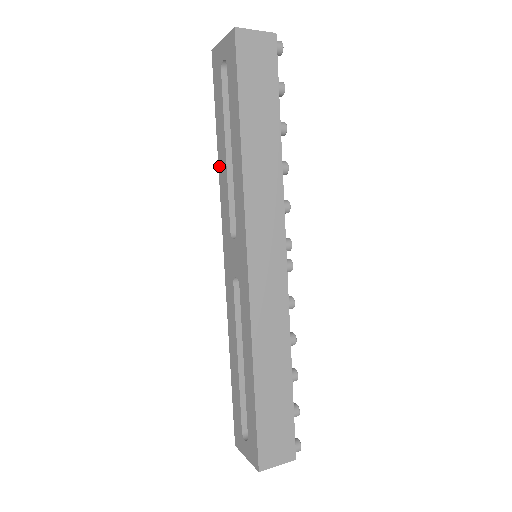
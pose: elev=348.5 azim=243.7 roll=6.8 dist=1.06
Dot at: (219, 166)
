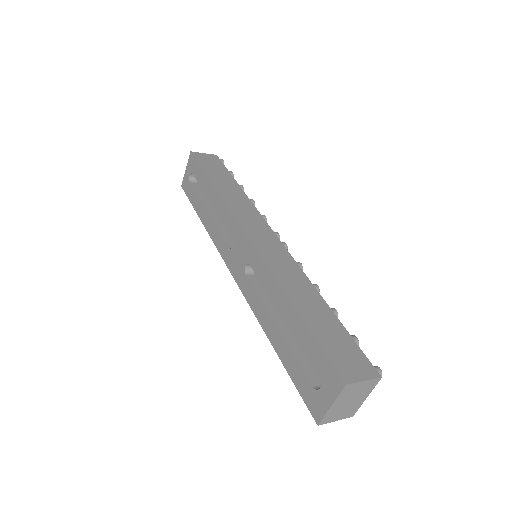
Dot at: (206, 228)
